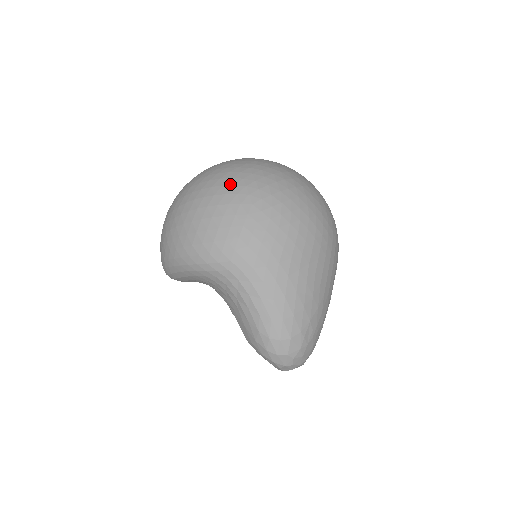
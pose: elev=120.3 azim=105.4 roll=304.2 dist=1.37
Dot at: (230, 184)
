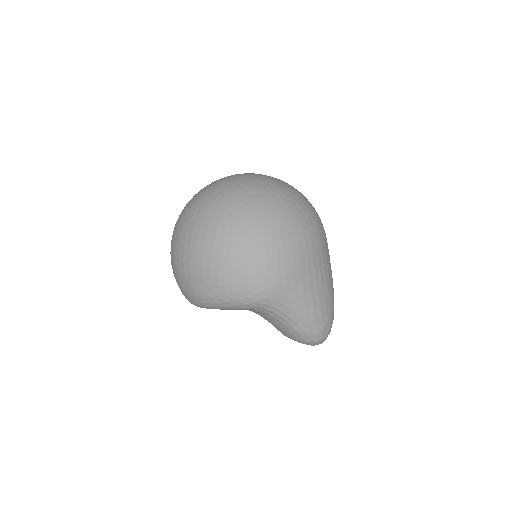
Dot at: (239, 232)
